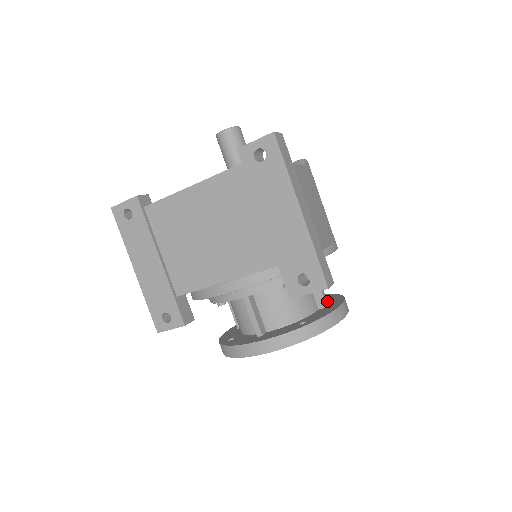
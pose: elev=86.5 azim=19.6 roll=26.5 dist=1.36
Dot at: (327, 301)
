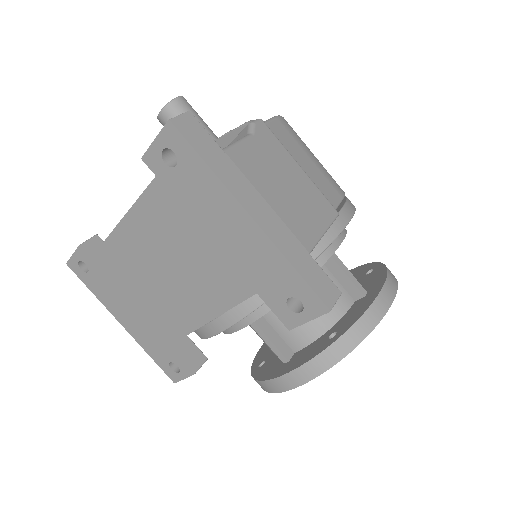
Dot at: (367, 281)
